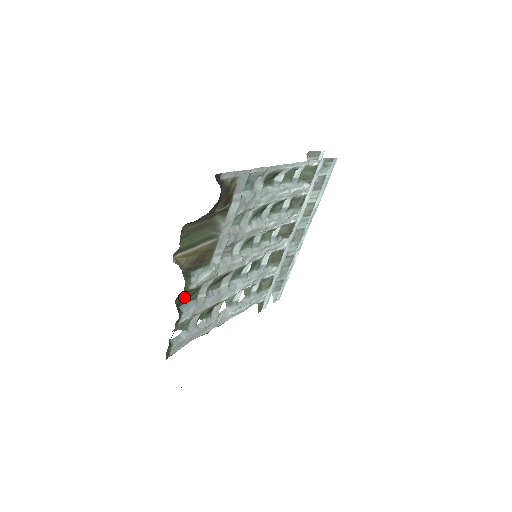
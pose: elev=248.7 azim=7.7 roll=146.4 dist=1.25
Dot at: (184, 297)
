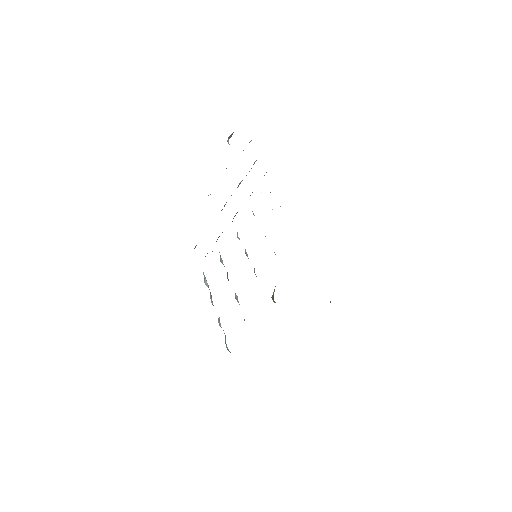
Dot at: occluded
